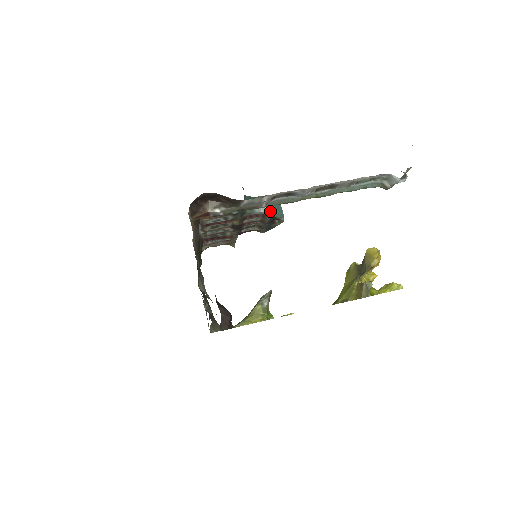
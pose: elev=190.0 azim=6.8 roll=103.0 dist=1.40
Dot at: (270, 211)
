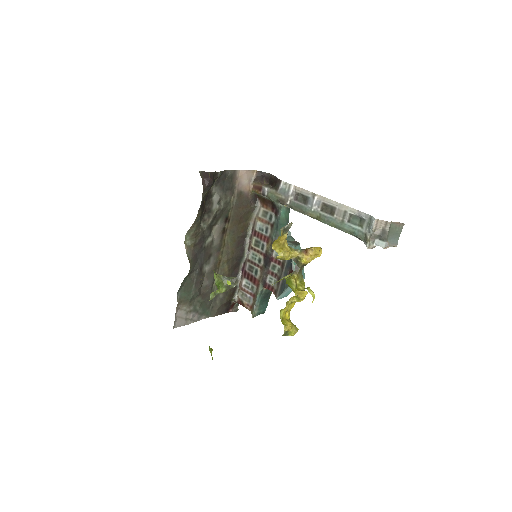
Dot at: (292, 247)
